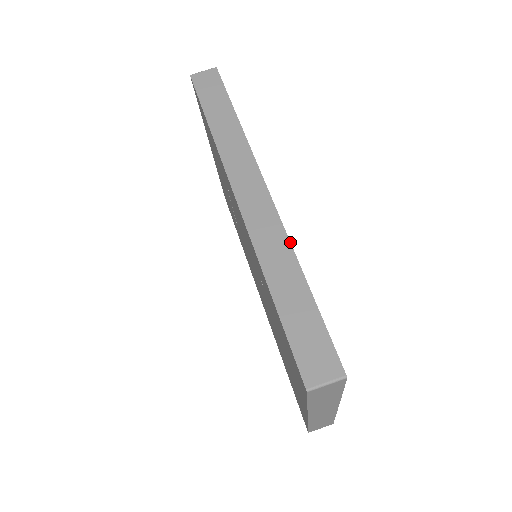
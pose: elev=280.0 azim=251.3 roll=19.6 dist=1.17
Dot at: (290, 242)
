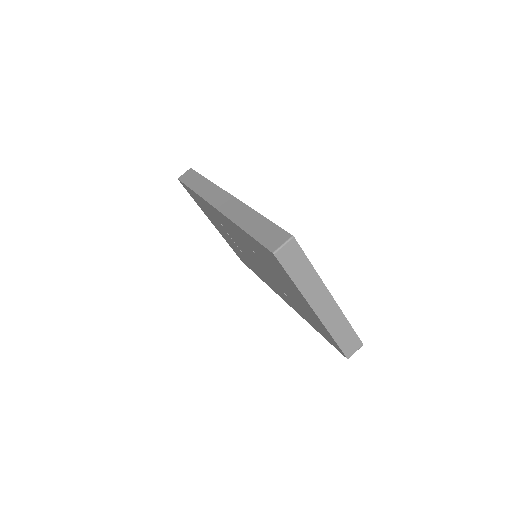
Dot at: (248, 206)
